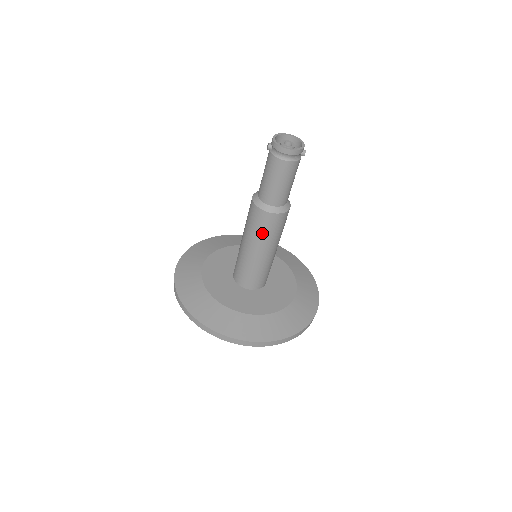
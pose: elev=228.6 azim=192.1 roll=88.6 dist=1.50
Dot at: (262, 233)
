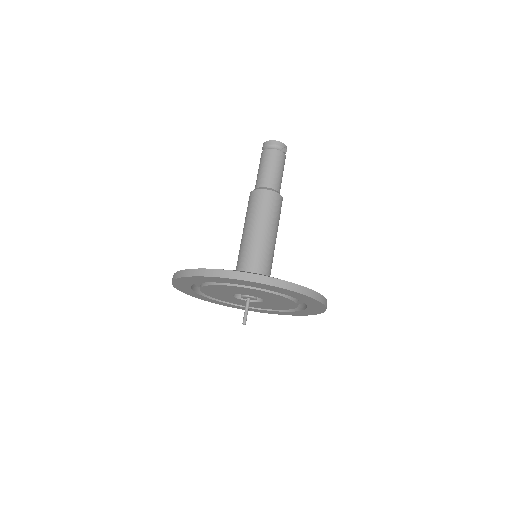
Dot at: (249, 211)
